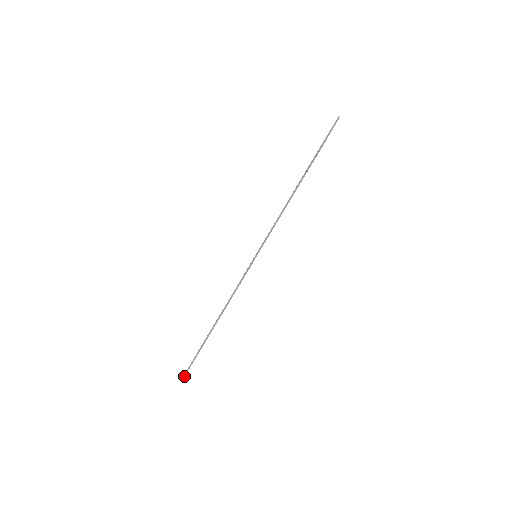
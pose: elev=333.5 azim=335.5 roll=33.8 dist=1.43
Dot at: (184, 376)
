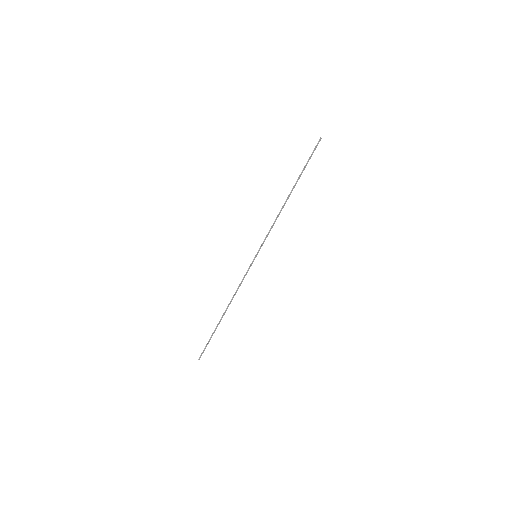
Dot at: occluded
